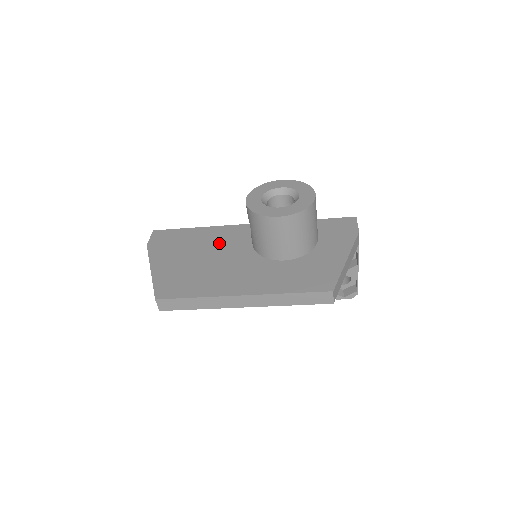
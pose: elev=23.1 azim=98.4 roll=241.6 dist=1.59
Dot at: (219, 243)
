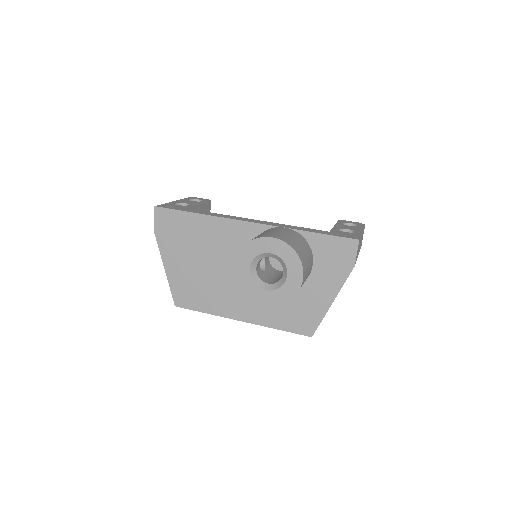
Dot at: (220, 247)
